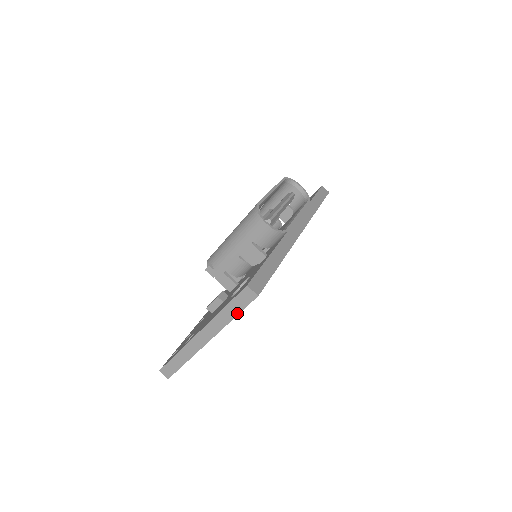
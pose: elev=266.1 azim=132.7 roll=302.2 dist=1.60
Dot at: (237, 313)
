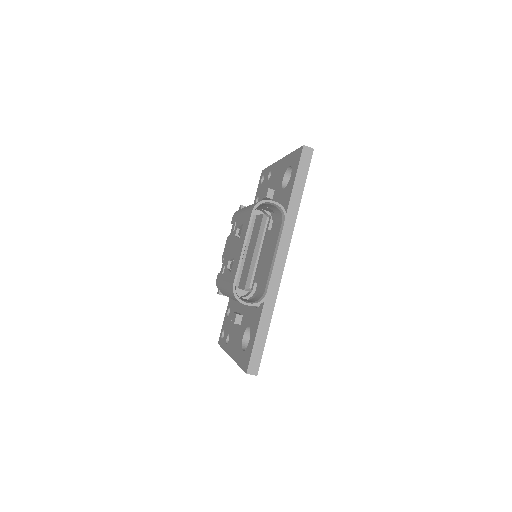
Dot at: occluded
